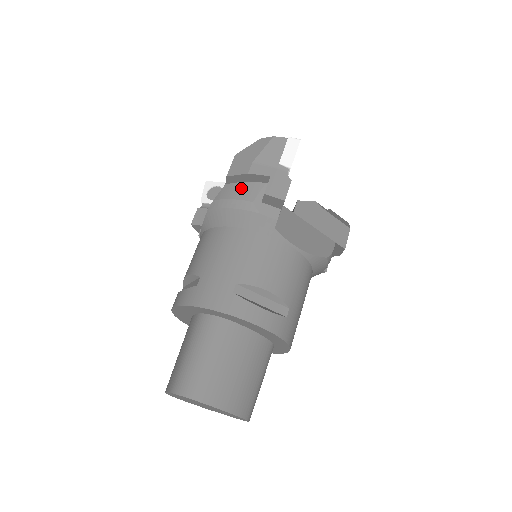
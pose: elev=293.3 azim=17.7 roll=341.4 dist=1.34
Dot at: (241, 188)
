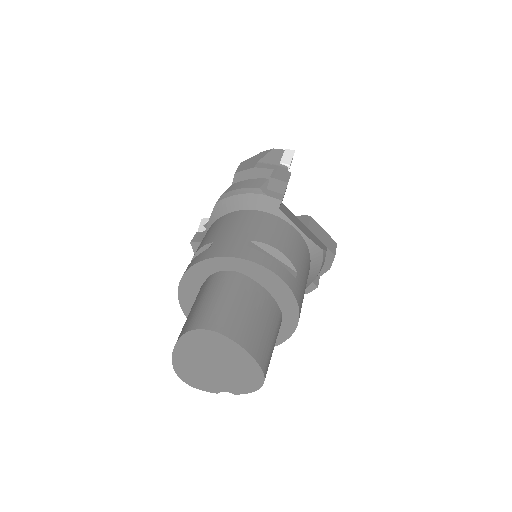
Dot at: (247, 182)
